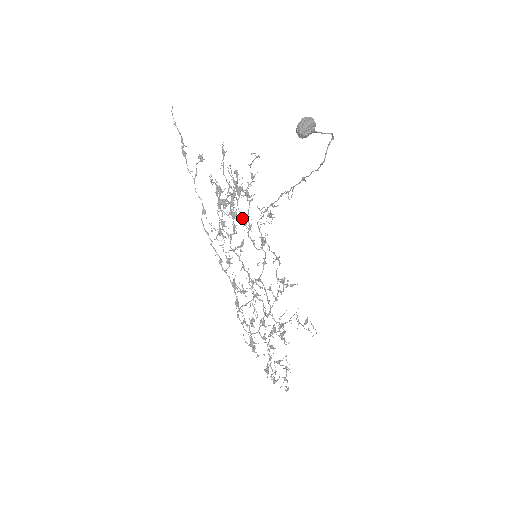
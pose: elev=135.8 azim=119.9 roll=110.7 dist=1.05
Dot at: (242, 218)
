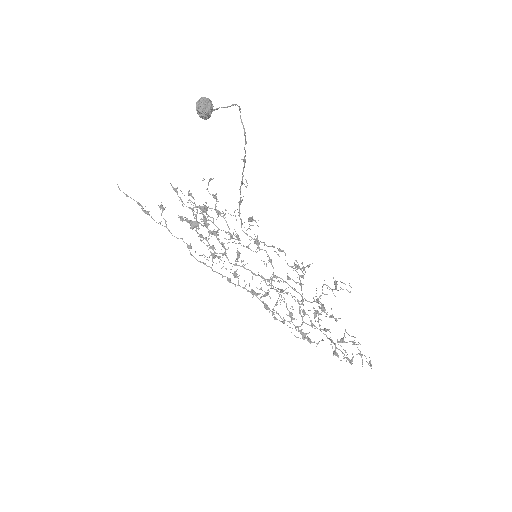
Dot at: occluded
